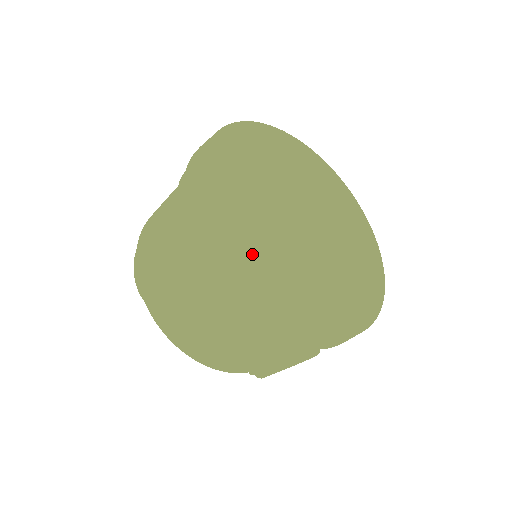
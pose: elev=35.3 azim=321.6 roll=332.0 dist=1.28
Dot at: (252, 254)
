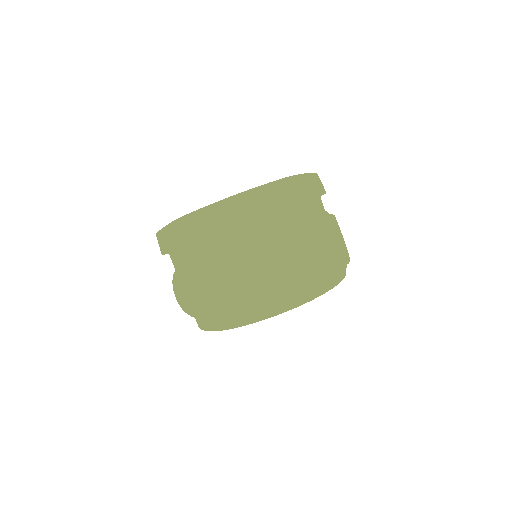
Dot at: (242, 194)
